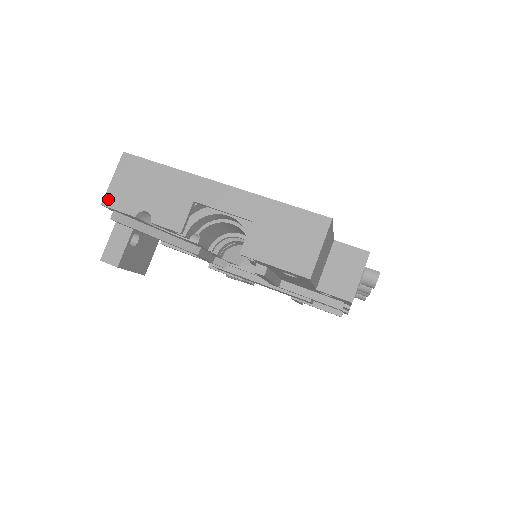
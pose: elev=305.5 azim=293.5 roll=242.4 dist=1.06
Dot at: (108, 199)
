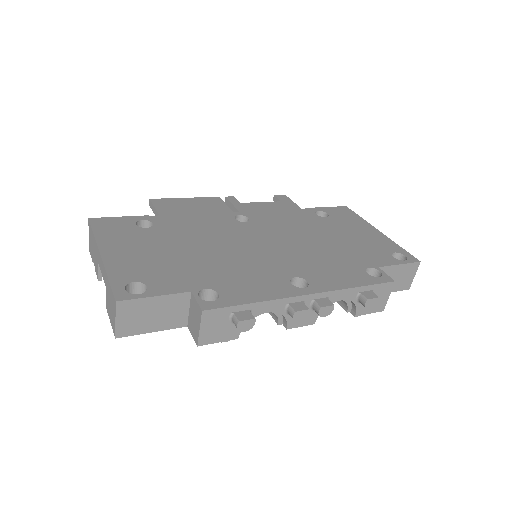
Dot at: (89, 247)
